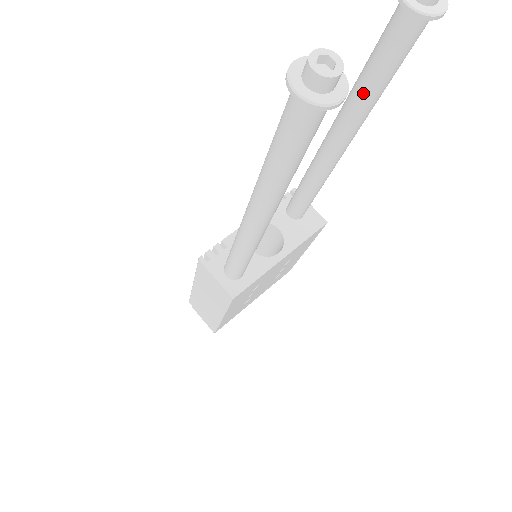
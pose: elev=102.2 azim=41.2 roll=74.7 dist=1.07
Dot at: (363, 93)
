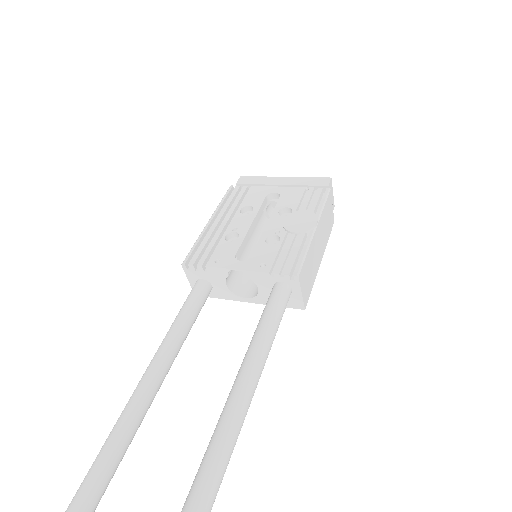
Dot at: occluded
